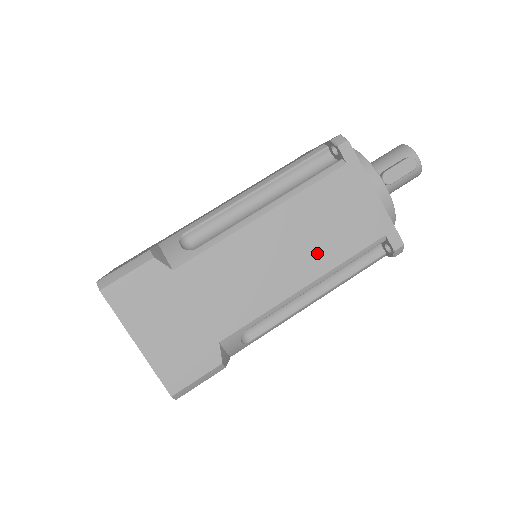
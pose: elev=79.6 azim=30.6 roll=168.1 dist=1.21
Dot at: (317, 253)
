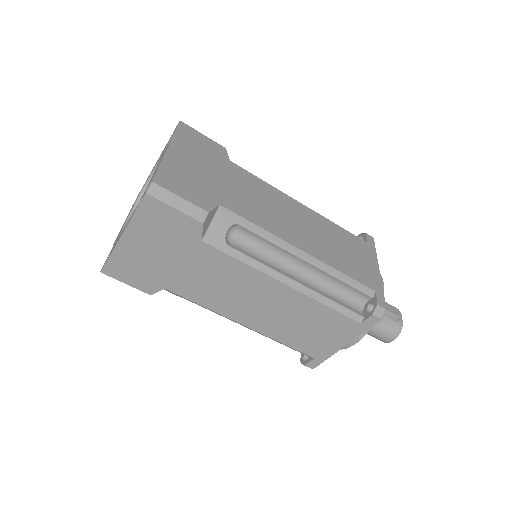
Dot at: (324, 249)
